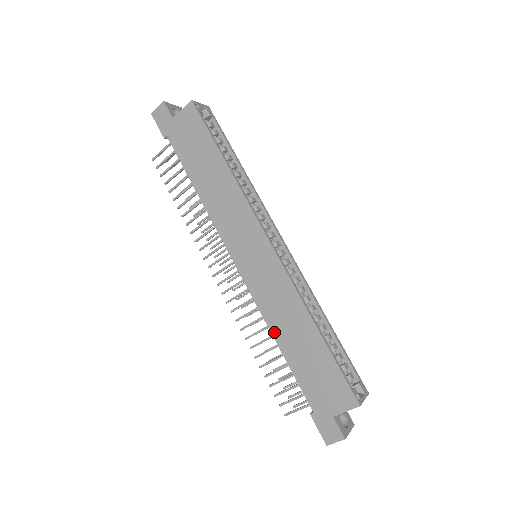
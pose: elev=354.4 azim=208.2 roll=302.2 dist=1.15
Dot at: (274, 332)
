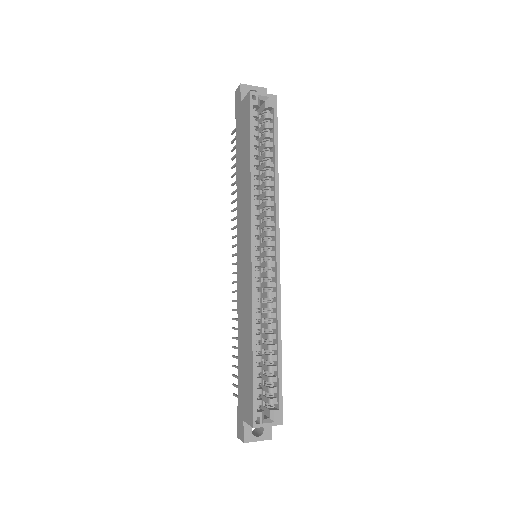
Dot at: (238, 327)
